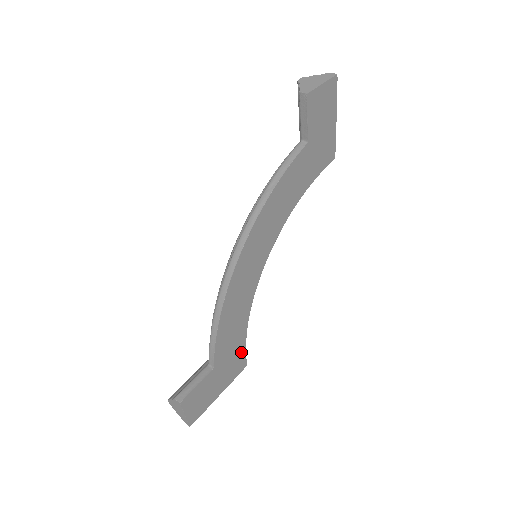
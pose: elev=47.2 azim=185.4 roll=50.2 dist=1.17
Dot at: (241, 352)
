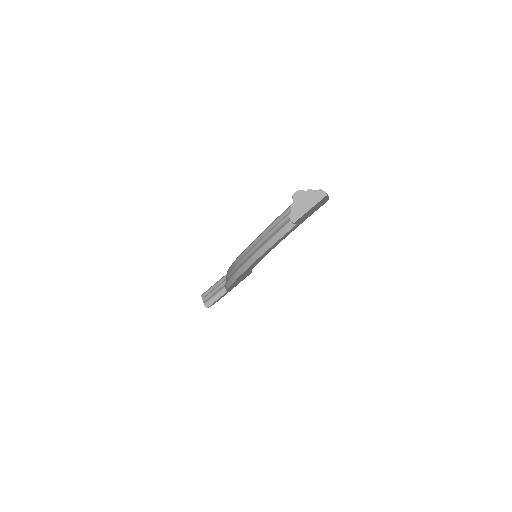
Dot at: (247, 275)
